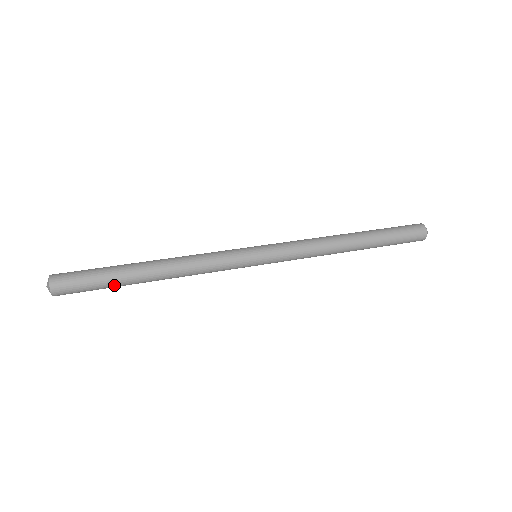
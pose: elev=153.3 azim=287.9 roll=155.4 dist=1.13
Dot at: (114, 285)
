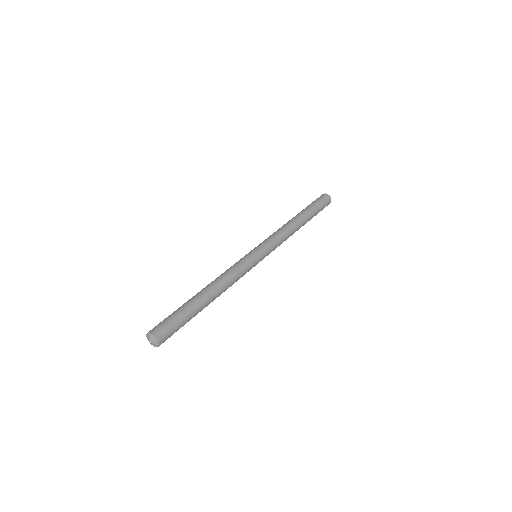
Dot at: occluded
